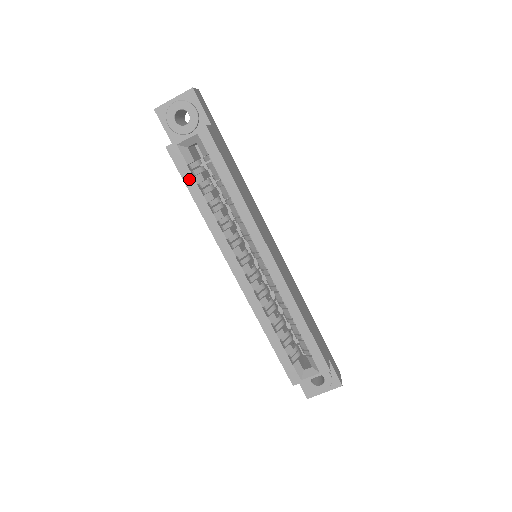
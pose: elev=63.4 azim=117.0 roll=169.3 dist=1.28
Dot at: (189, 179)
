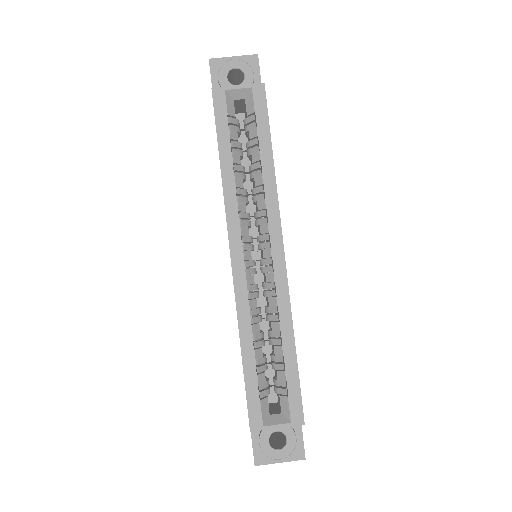
Dot at: (223, 130)
